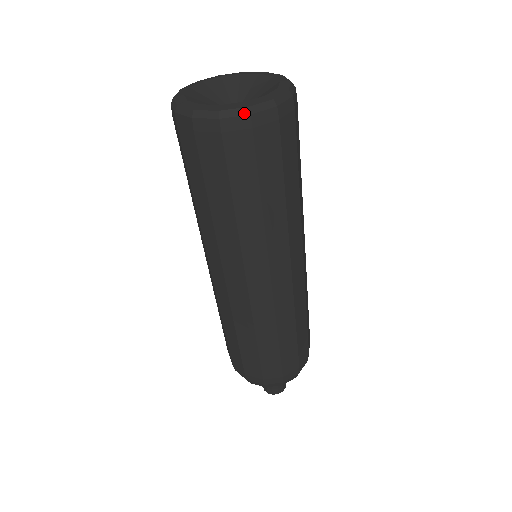
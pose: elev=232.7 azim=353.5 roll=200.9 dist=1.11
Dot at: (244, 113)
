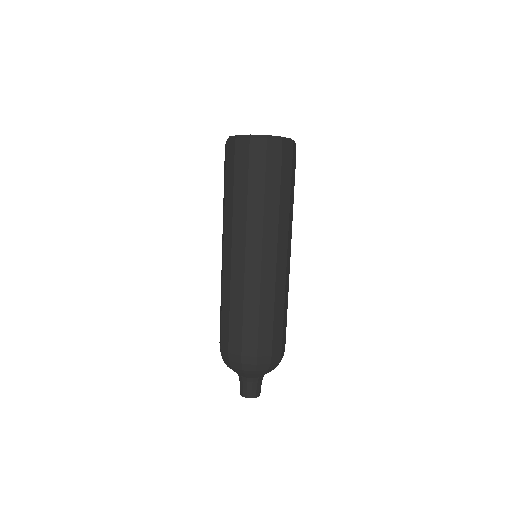
Dot at: (234, 138)
